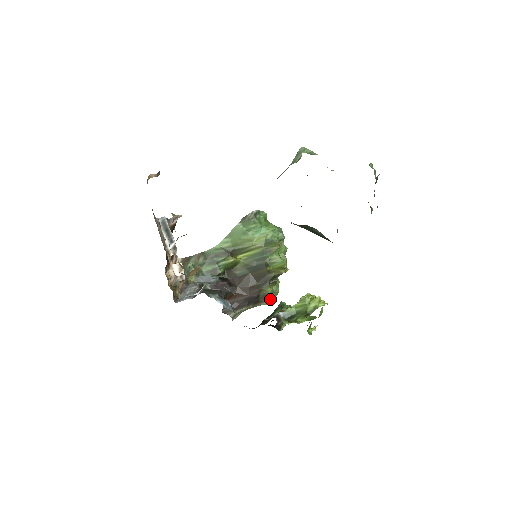
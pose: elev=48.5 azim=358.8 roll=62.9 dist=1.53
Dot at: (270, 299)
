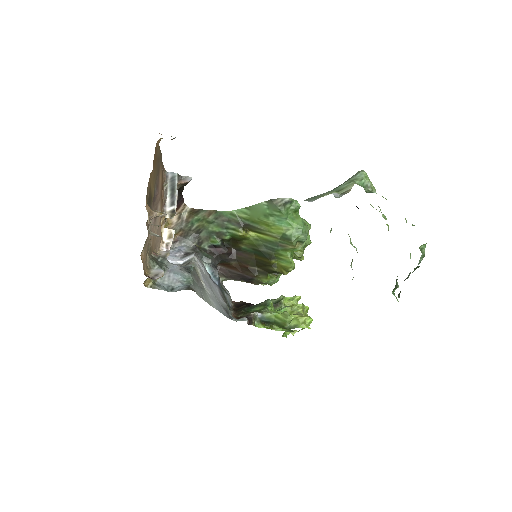
Dot at: occluded
